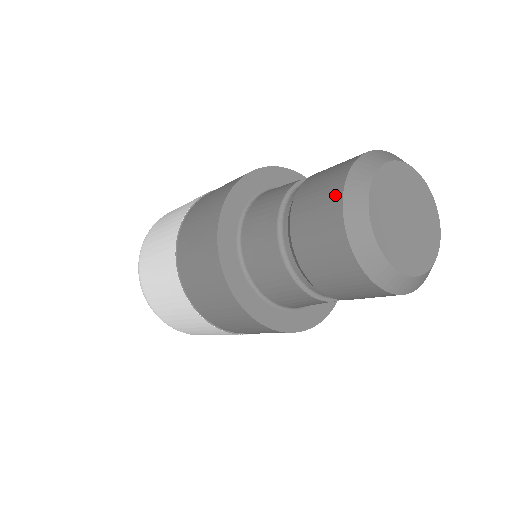
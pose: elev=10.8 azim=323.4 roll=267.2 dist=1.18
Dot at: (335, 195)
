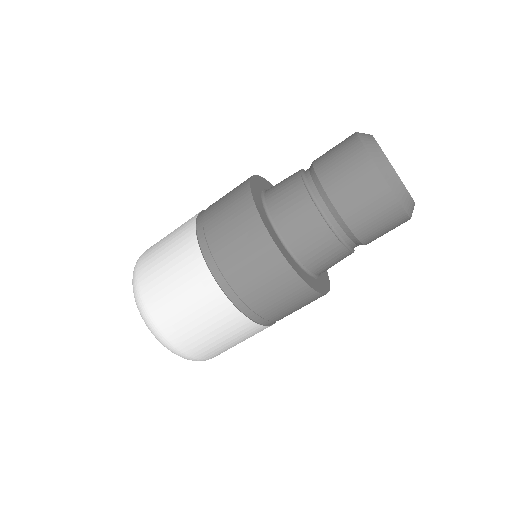
Dot at: occluded
